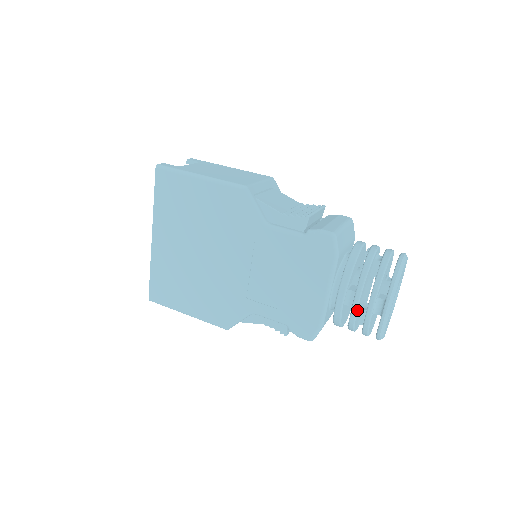
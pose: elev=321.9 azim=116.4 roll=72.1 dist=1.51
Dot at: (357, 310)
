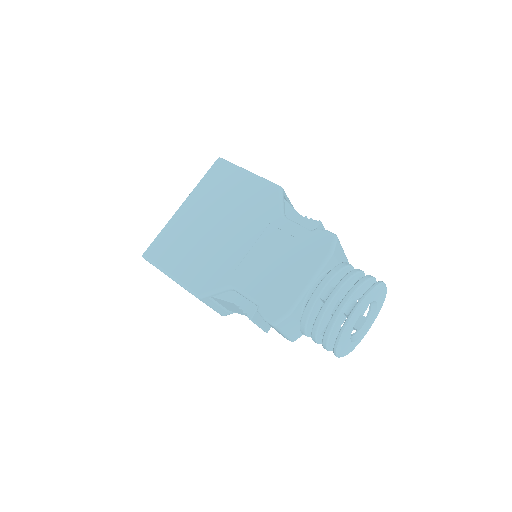
Dot at: (330, 304)
